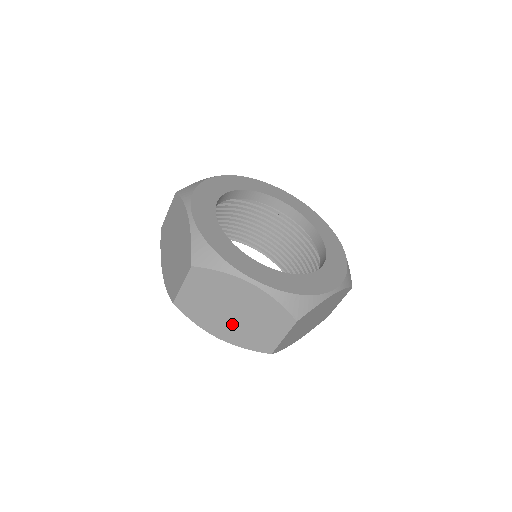
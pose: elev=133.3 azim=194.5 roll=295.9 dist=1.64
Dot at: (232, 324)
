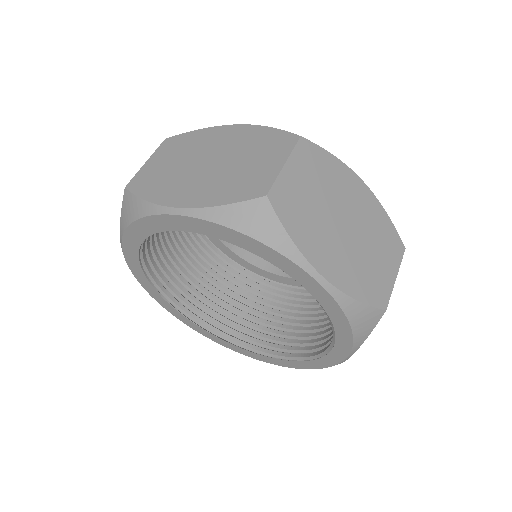
Dot at: (342, 248)
